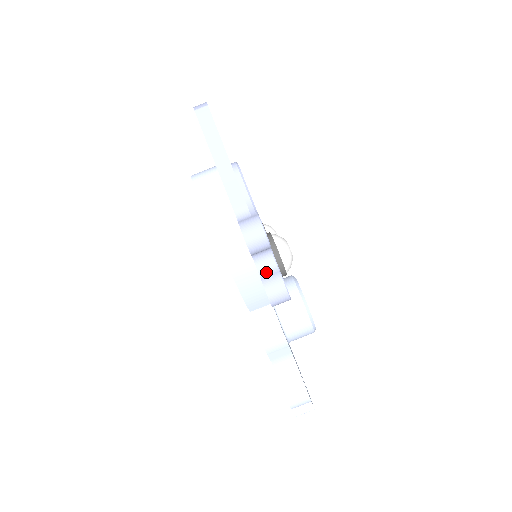
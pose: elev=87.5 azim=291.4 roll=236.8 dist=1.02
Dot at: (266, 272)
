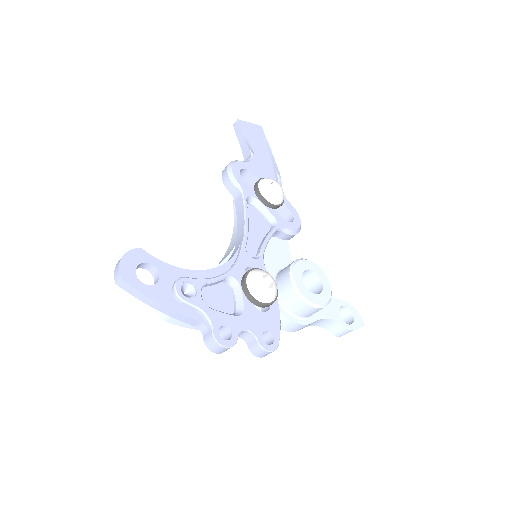
Dot at: (249, 340)
